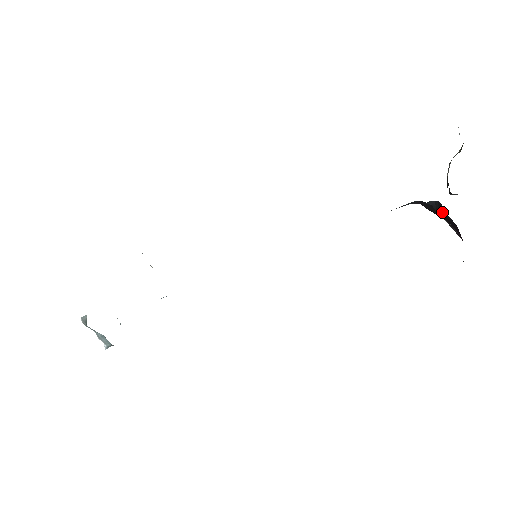
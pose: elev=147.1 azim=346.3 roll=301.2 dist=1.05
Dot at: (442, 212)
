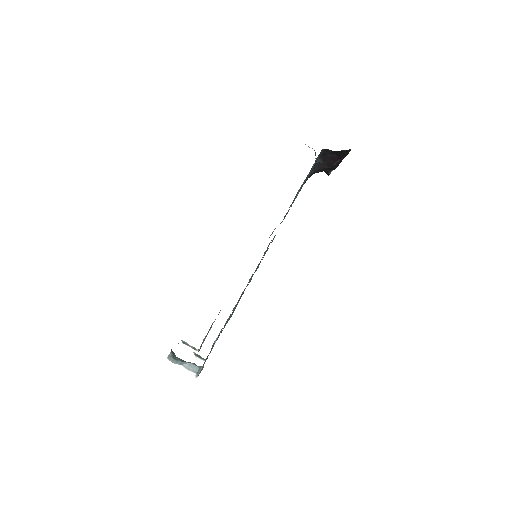
Dot at: (325, 158)
